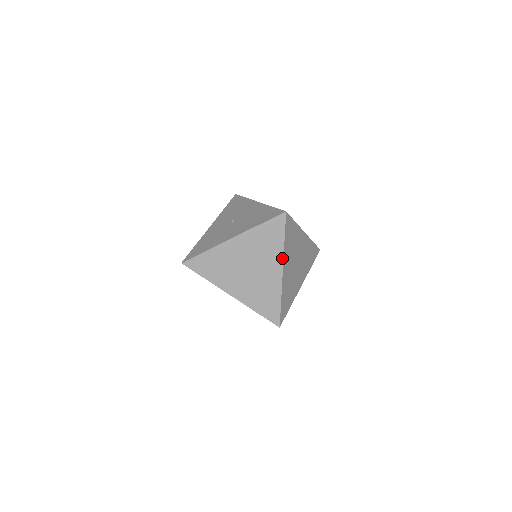
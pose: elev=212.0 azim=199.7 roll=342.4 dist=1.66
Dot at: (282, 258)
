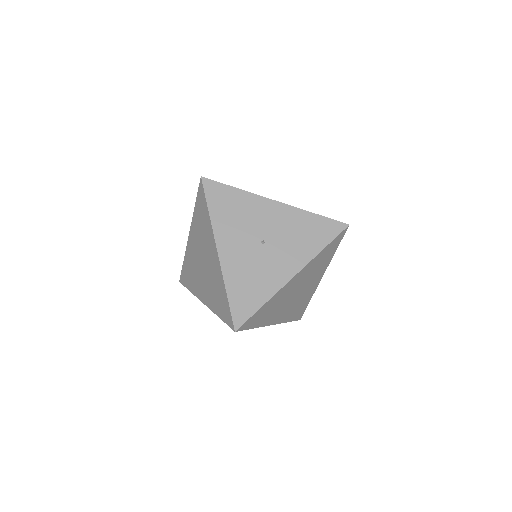
Dot at: occluded
